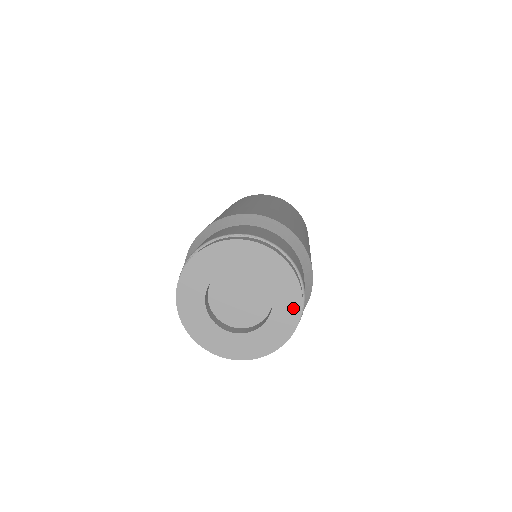
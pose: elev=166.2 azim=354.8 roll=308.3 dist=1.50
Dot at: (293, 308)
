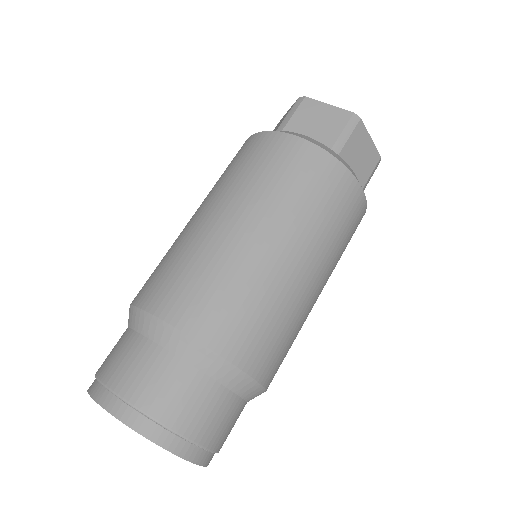
Dot at: occluded
